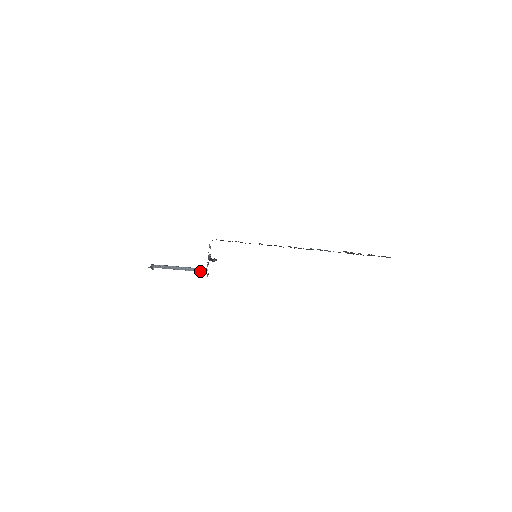
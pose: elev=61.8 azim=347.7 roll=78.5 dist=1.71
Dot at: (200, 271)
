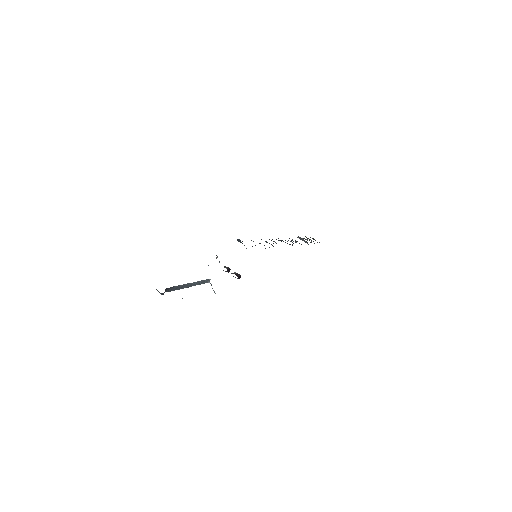
Dot at: (204, 283)
